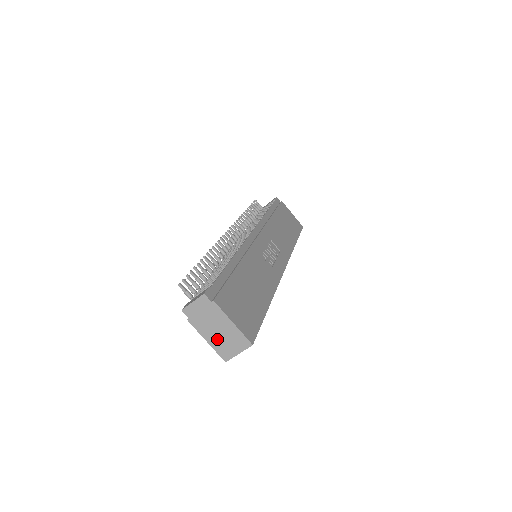
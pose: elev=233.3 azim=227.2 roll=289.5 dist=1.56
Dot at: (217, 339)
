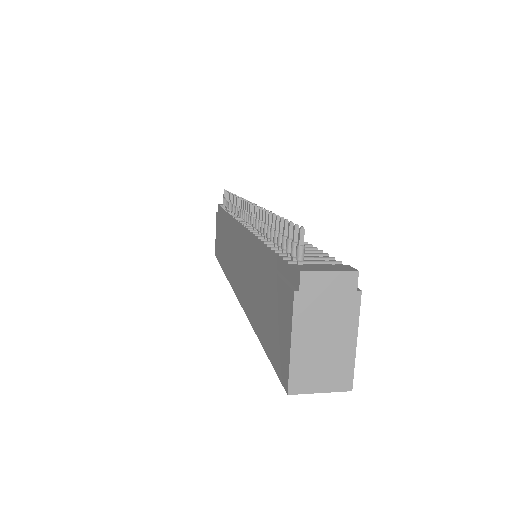
Dot at: (310, 351)
